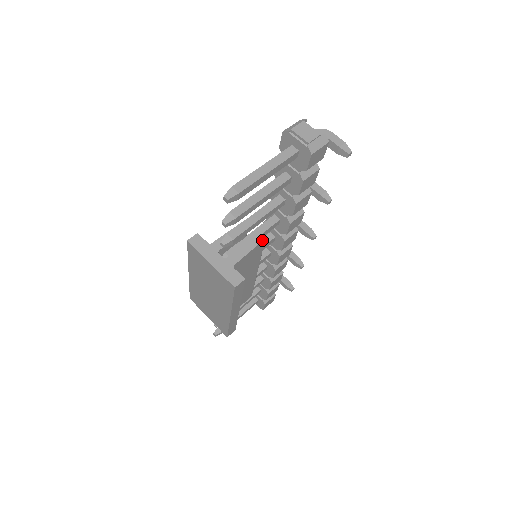
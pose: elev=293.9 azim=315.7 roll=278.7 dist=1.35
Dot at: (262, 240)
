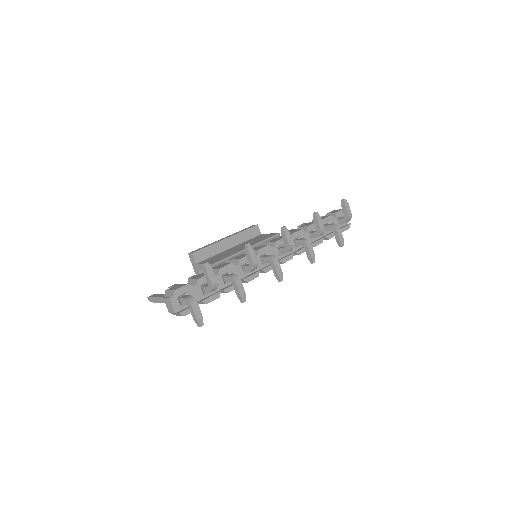
Dot at: occluded
